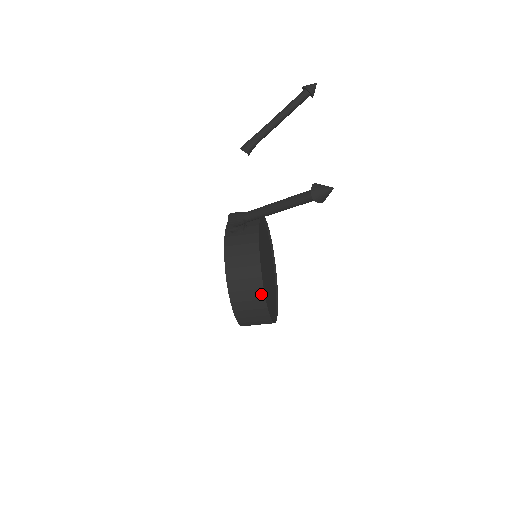
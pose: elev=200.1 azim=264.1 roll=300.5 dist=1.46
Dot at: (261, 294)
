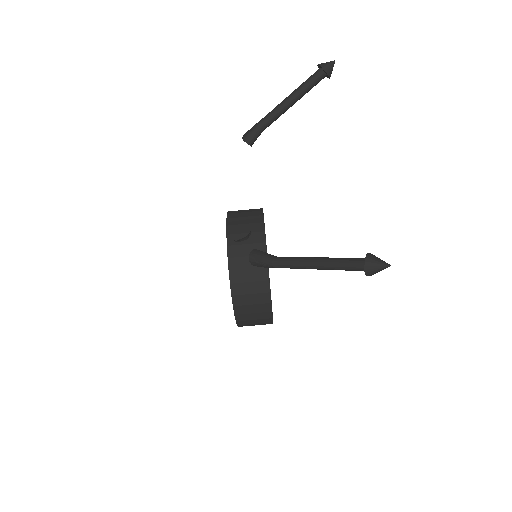
Dot at: (268, 307)
